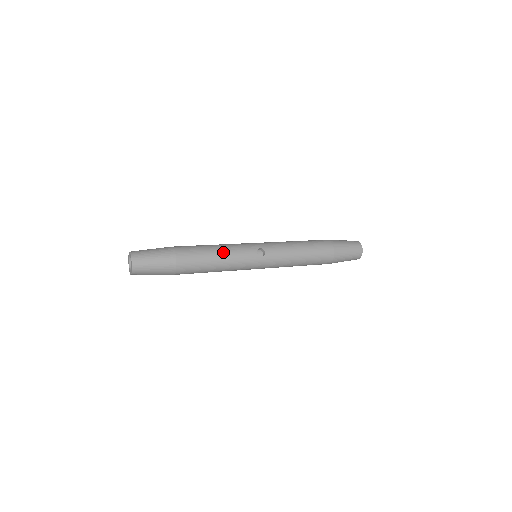
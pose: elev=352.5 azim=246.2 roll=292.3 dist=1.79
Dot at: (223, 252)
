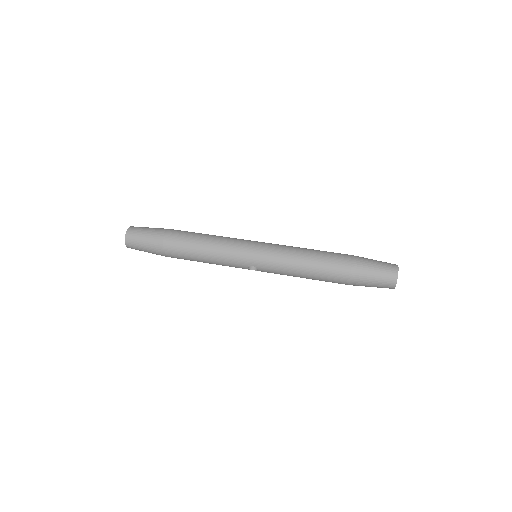
Dot at: (211, 261)
